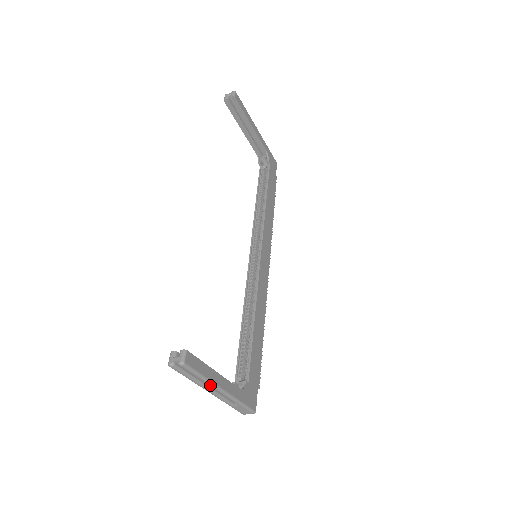
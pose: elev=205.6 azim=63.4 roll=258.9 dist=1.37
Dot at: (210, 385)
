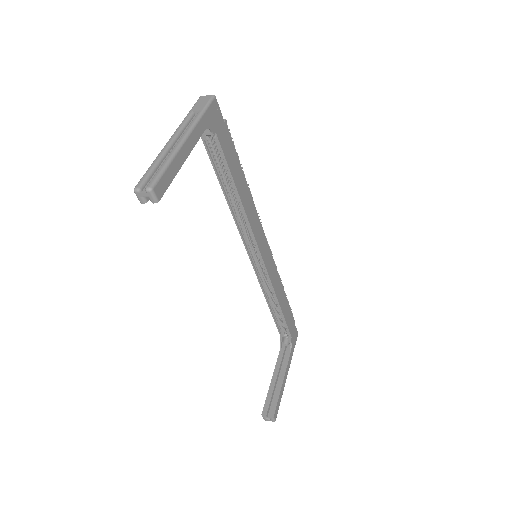
Dot at: occluded
